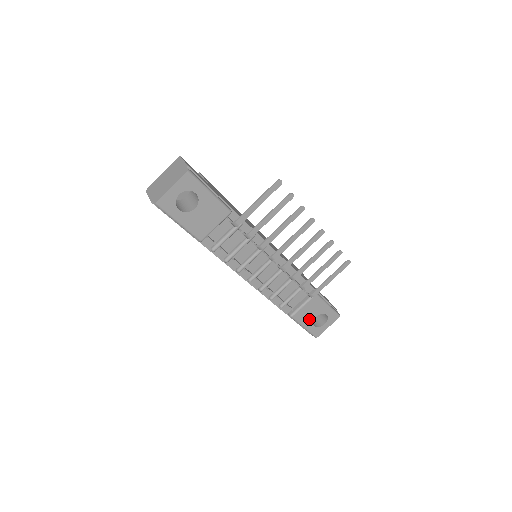
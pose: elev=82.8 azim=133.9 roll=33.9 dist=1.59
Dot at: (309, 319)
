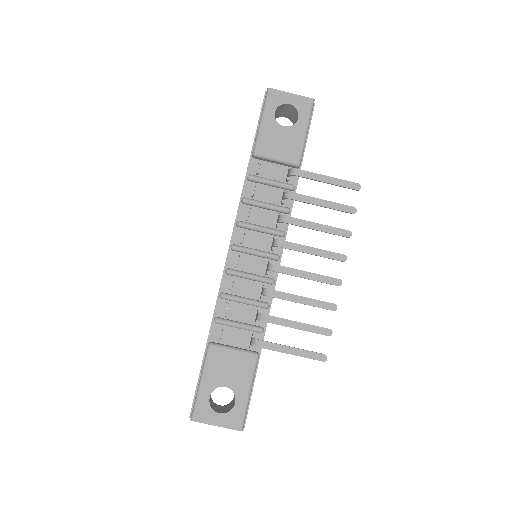
Dot at: (217, 378)
